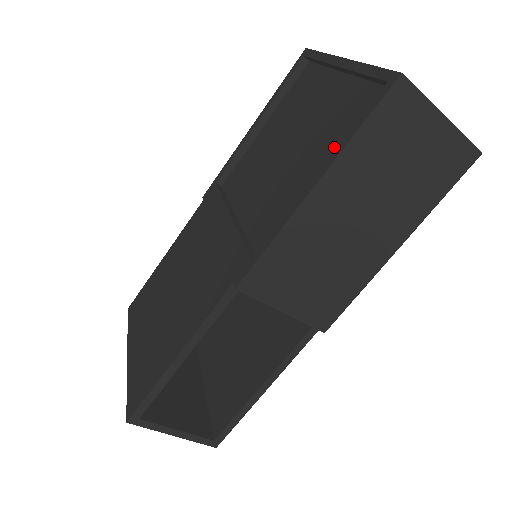
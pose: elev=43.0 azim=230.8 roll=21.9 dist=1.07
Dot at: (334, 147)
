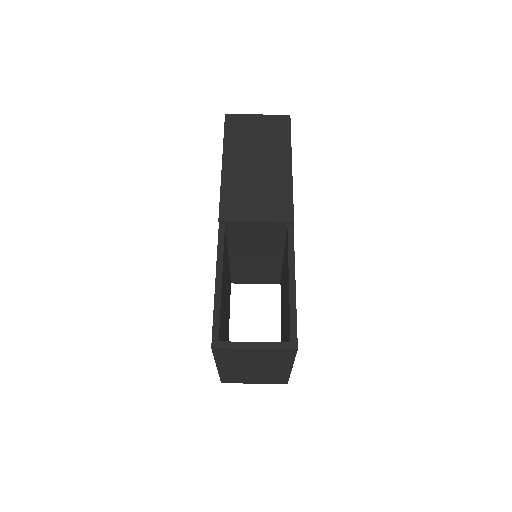
Dot at: occluded
